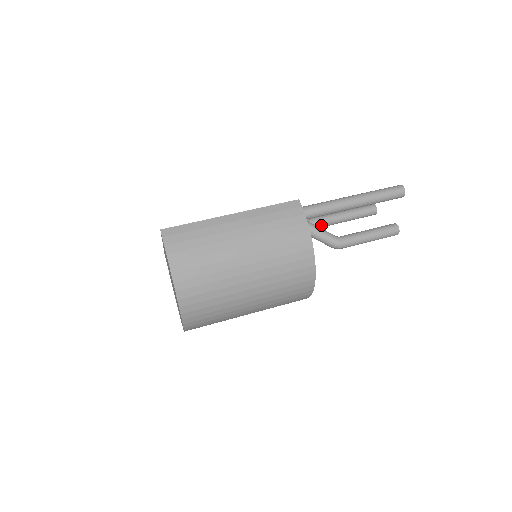
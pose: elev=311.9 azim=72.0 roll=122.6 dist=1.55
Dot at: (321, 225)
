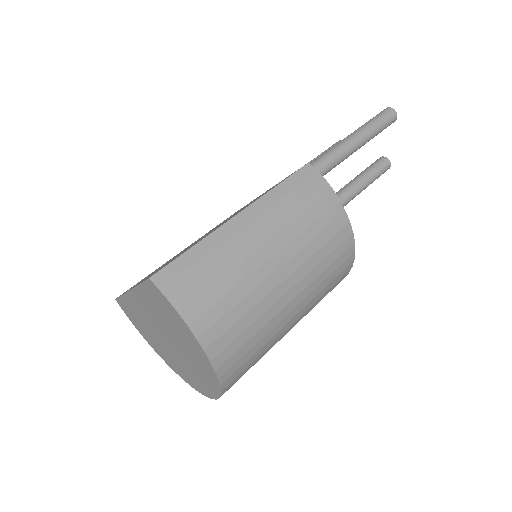
Dot at: occluded
